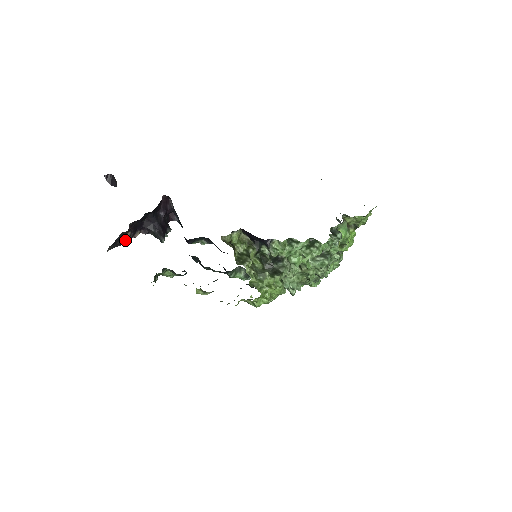
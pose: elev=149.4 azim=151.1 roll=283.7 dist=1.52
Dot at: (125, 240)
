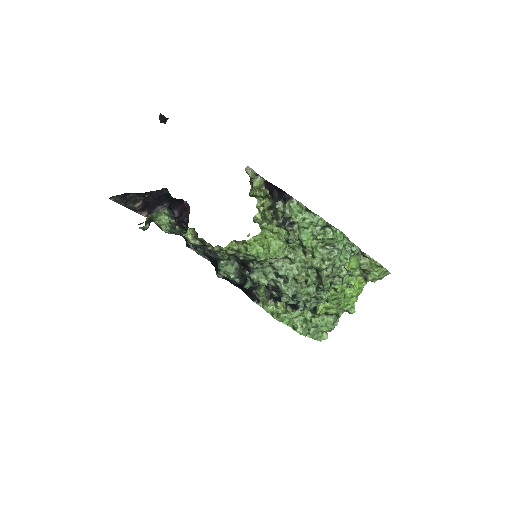
Dot at: (131, 207)
